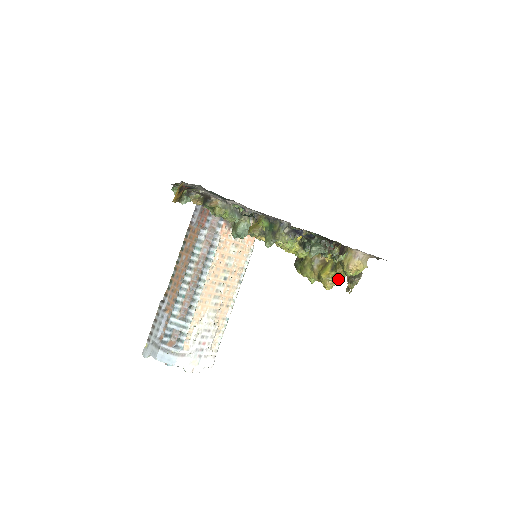
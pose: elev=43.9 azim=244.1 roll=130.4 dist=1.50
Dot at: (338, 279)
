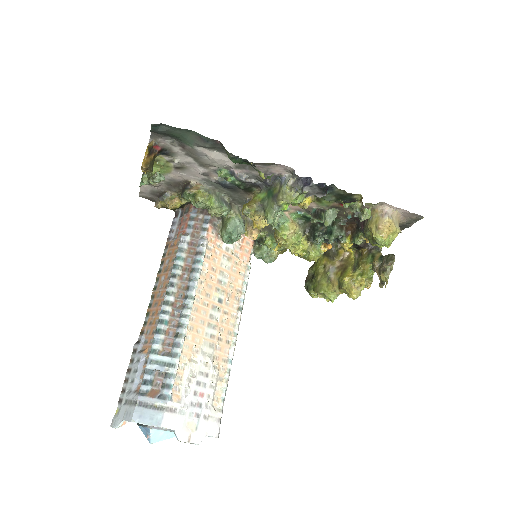
Dot at: (365, 280)
